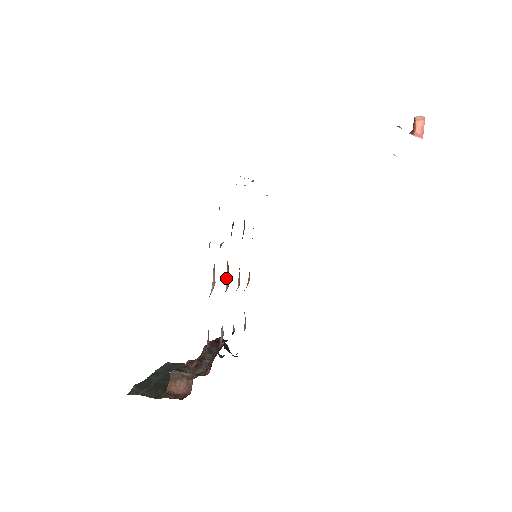
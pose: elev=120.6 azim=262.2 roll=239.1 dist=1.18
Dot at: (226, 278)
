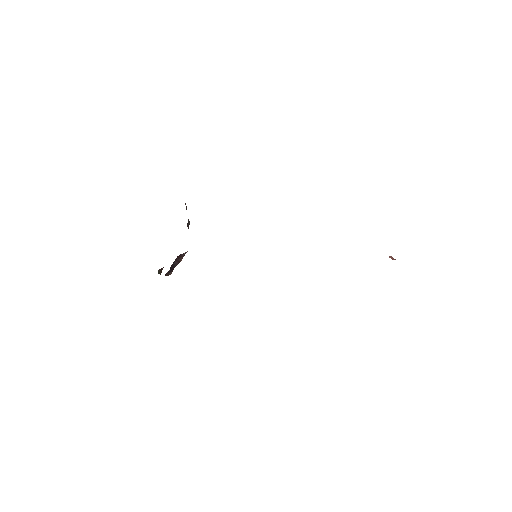
Dot at: occluded
